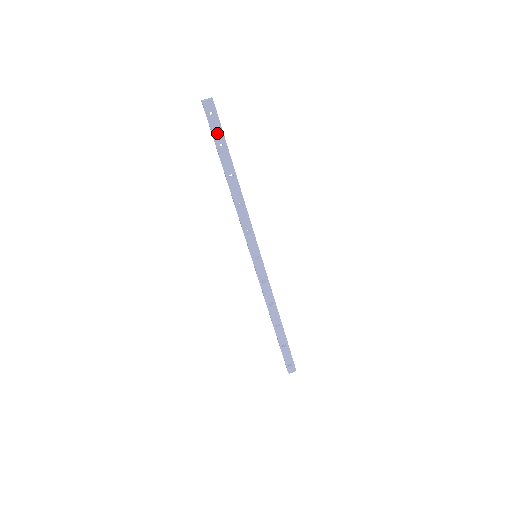
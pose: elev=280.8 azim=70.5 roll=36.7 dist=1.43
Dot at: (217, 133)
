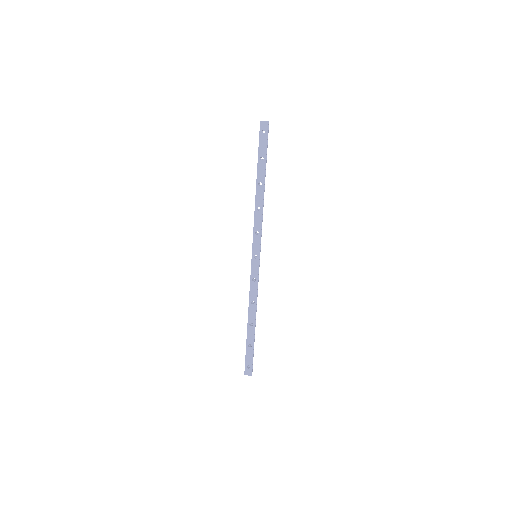
Dot at: (262, 147)
